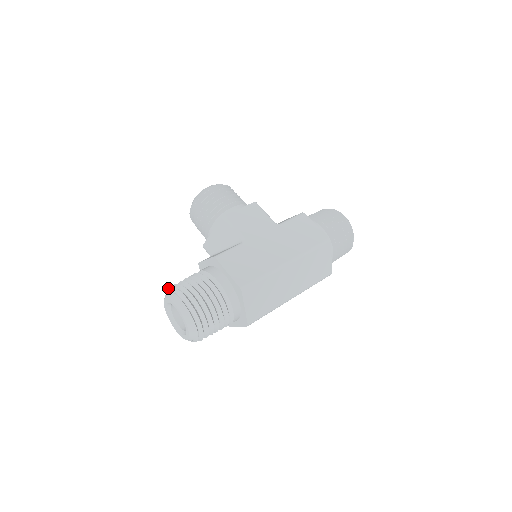
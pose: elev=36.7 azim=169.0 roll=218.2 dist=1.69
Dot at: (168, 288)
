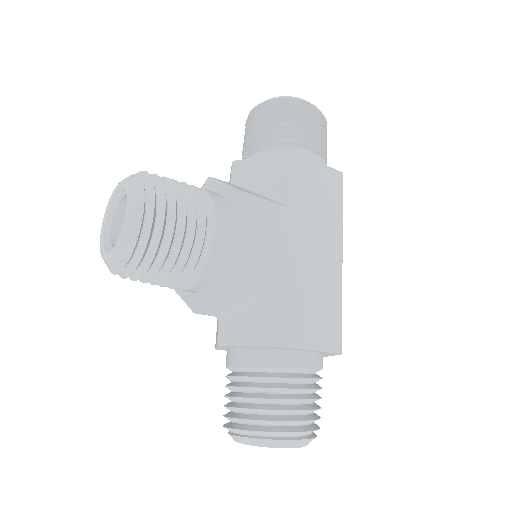
Dot at: (242, 431)
